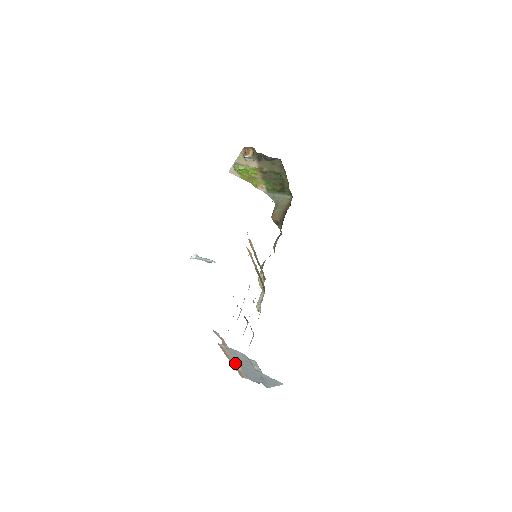
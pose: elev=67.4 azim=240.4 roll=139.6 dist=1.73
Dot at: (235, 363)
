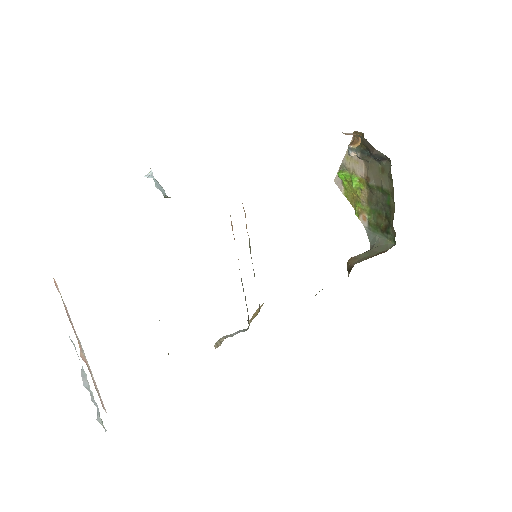
Dot at: occluded
